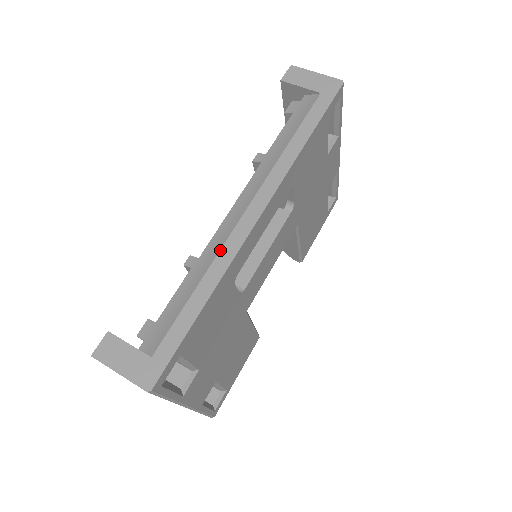
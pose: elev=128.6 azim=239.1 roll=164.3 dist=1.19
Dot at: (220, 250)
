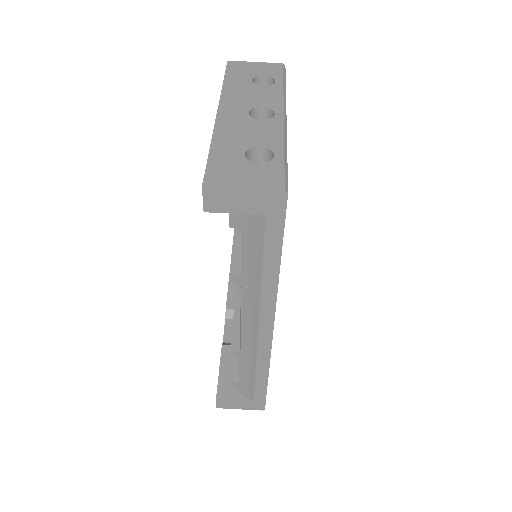
Dot at: (256, 356)
